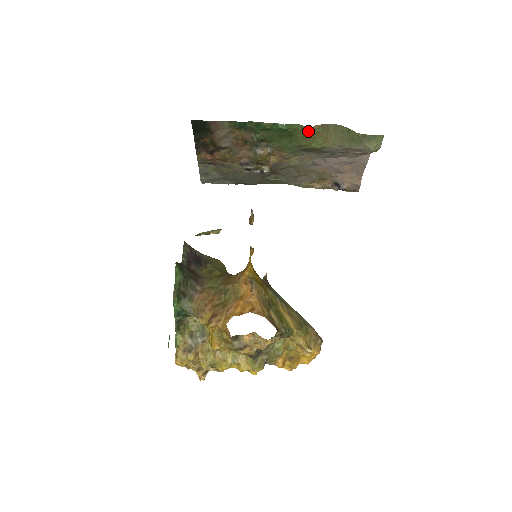
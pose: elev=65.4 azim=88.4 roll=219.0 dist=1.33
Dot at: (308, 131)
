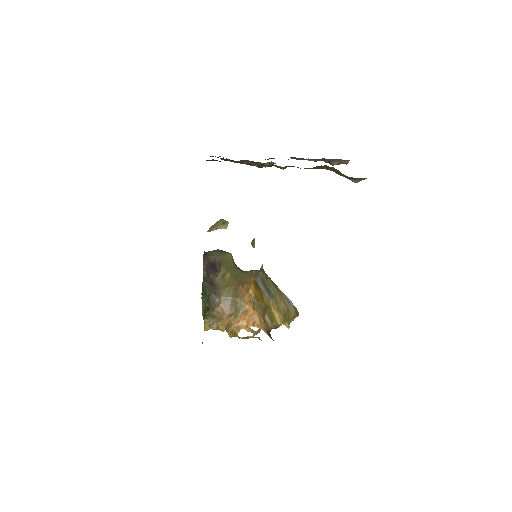
Dot at: occluded
